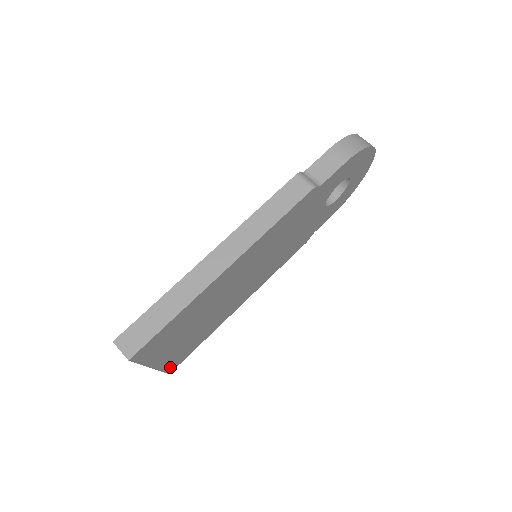
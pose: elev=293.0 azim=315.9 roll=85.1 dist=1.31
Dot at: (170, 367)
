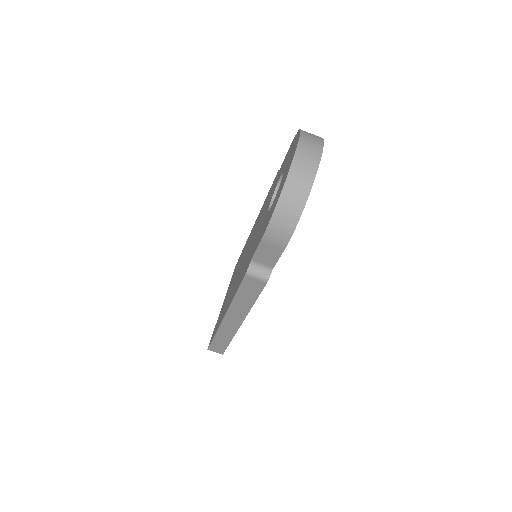
Dot at: occluded
